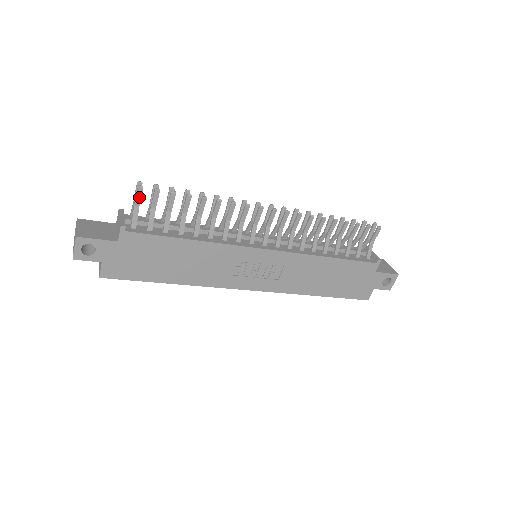
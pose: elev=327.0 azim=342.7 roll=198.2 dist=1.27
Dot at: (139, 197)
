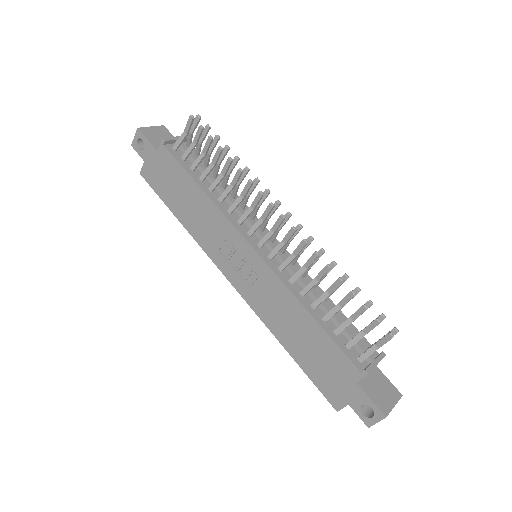
Dot at: (189, 125)
